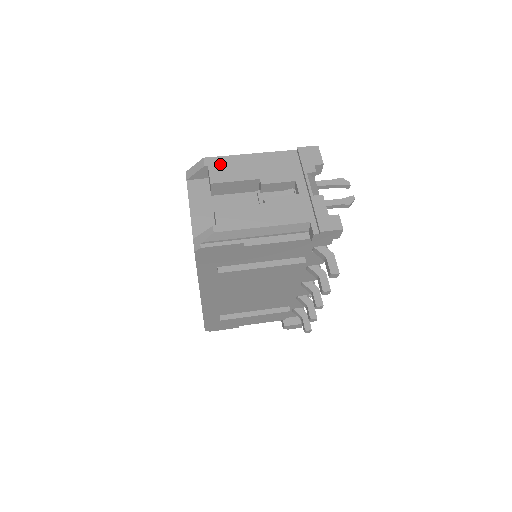
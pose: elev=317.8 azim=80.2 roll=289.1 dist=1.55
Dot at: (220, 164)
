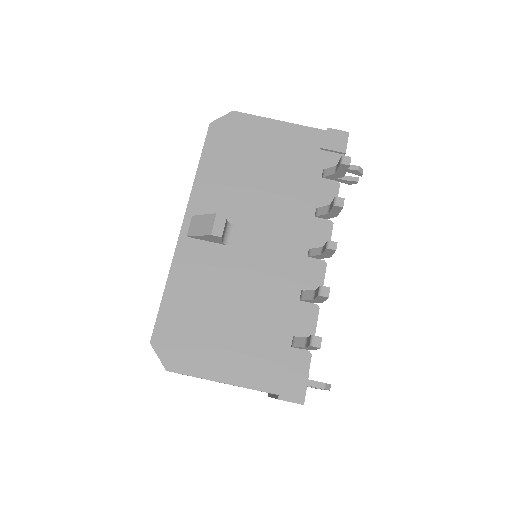
Dot at: occluded
